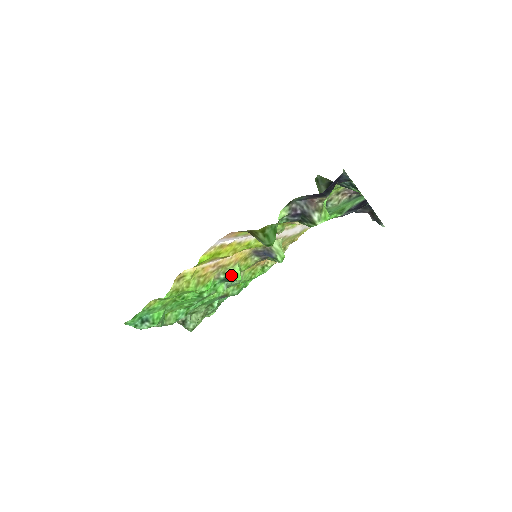
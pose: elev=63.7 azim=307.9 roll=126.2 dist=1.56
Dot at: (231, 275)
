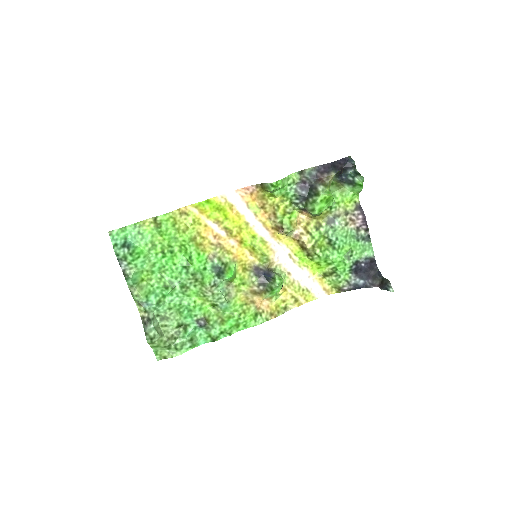
Dot at: (225, 267)
